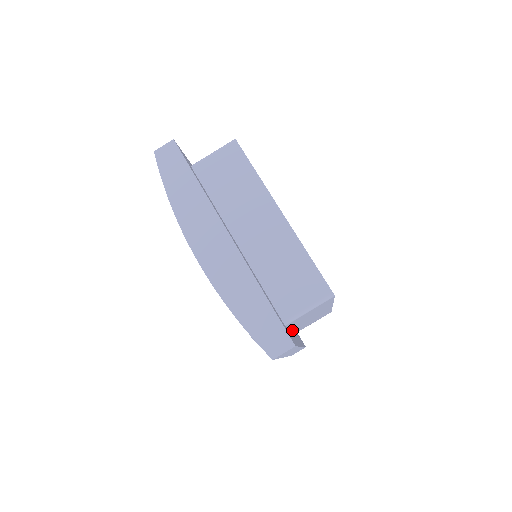
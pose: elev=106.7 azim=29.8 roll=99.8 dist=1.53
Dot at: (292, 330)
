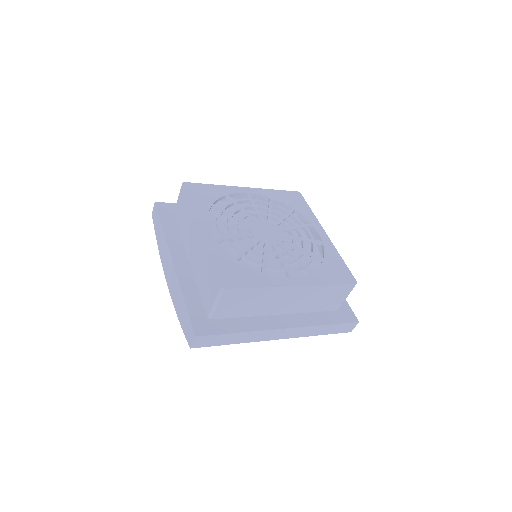
Dot at: (282, 314)
